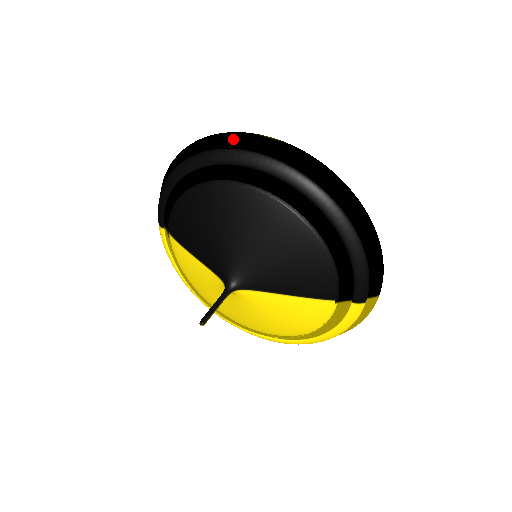
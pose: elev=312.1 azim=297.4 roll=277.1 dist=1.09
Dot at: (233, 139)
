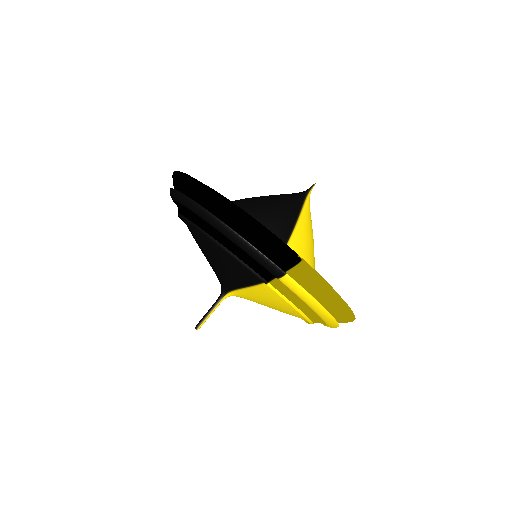
Dot at: occluded
